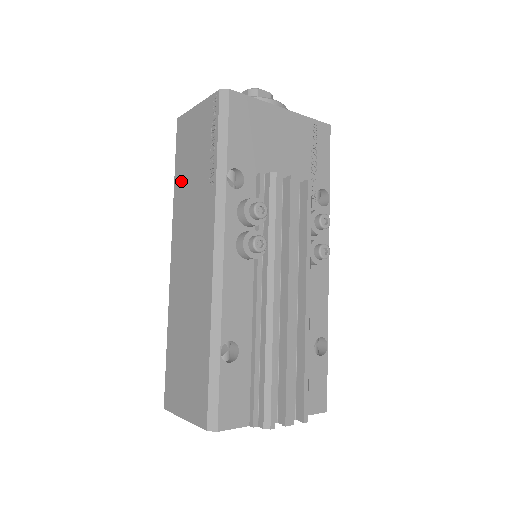
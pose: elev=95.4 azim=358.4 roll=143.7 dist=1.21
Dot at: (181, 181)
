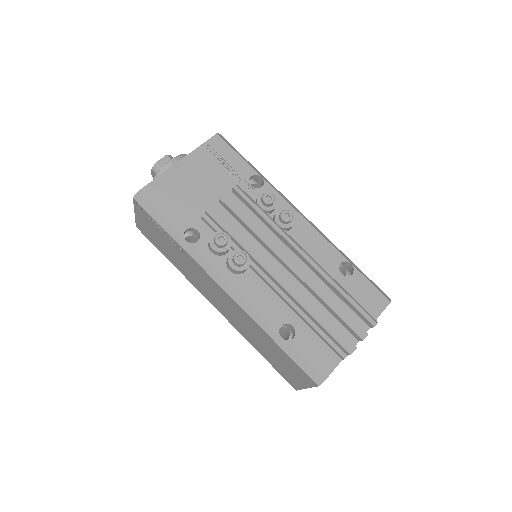
Dot at: (173, 260)
